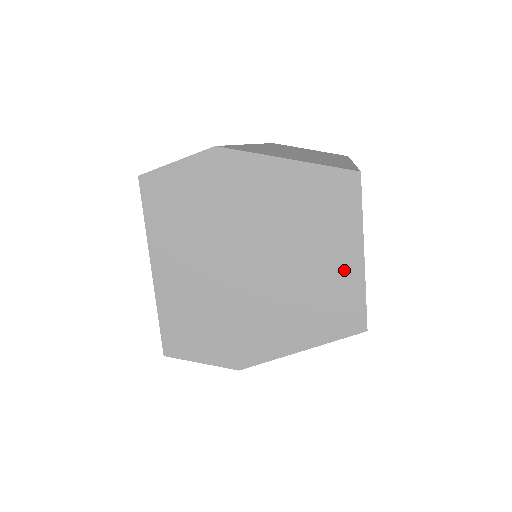
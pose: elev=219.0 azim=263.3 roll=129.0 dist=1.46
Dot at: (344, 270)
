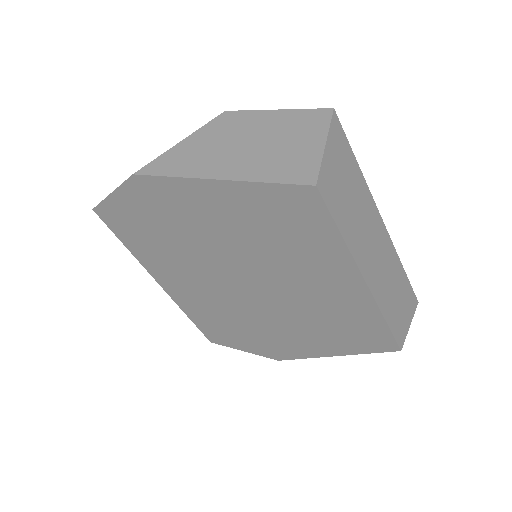
Dot at: (345, 294)
